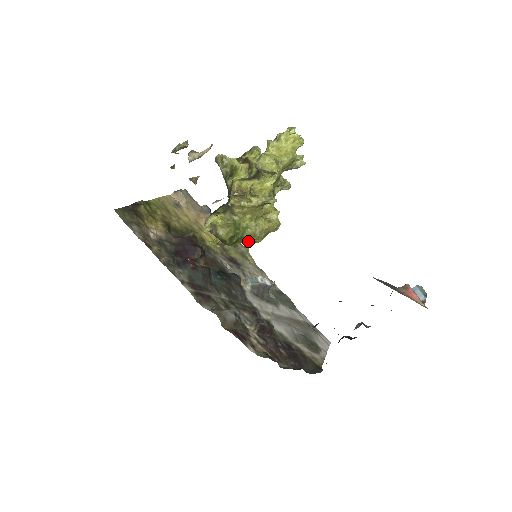
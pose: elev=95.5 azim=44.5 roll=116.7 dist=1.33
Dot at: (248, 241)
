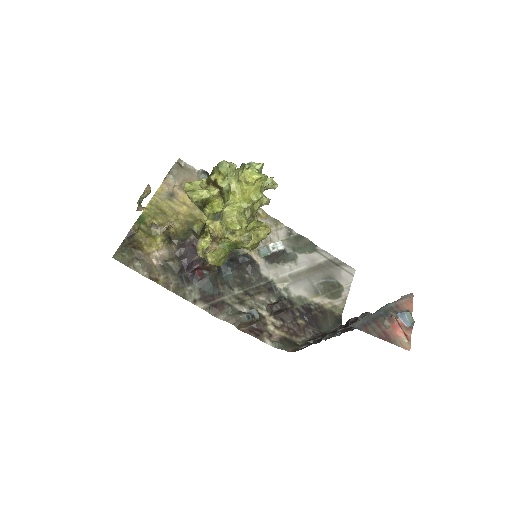
Dot at: (244, 248)
